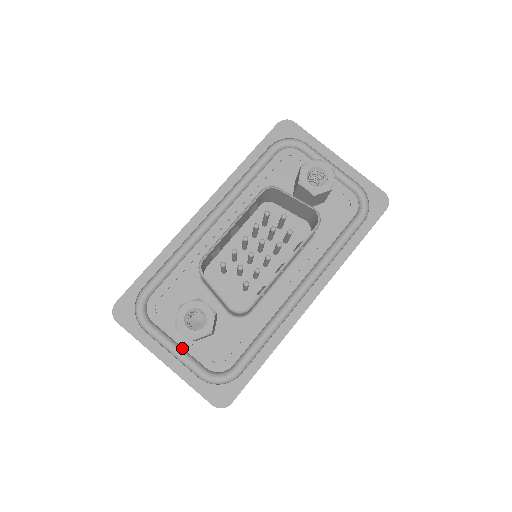
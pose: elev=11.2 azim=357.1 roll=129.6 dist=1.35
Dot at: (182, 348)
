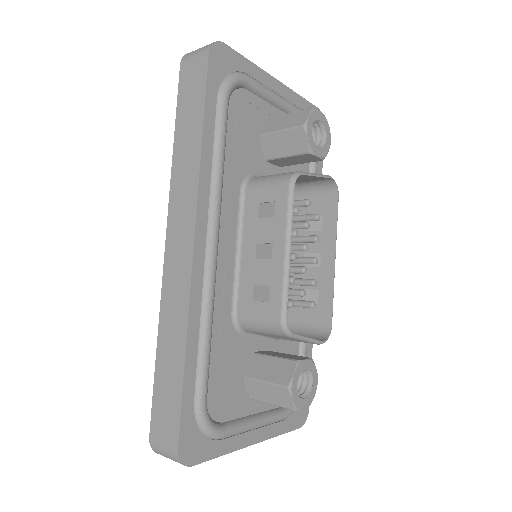
Dot at: (260, 413)
